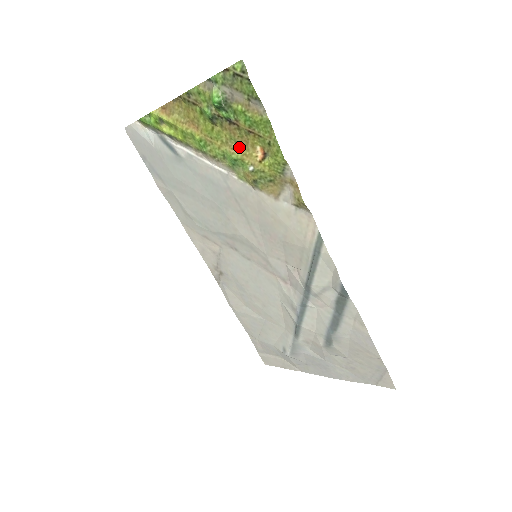
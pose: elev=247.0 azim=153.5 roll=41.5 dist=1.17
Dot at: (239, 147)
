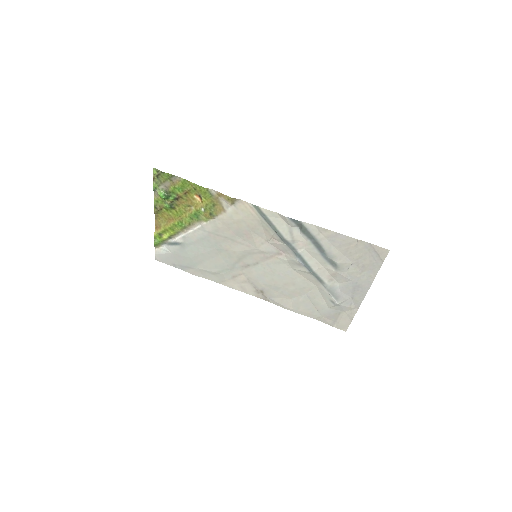
Dot at: (191, 207)
